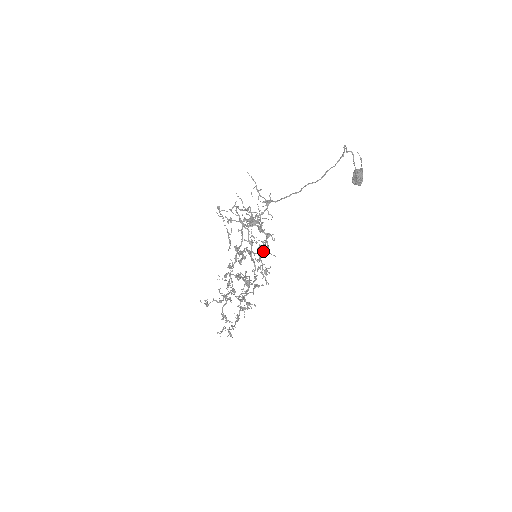
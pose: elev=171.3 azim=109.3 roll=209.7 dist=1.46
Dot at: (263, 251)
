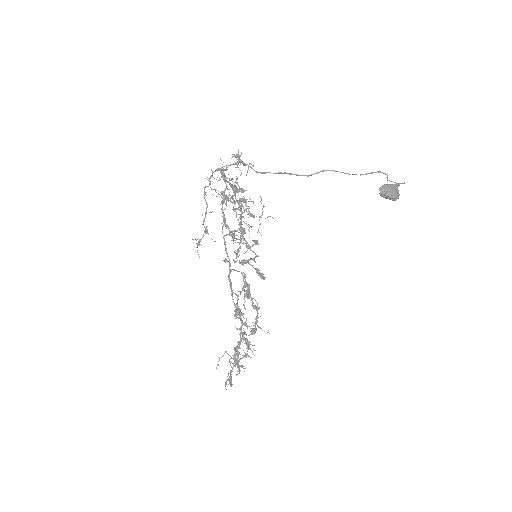
Dot at: (241, 221)
